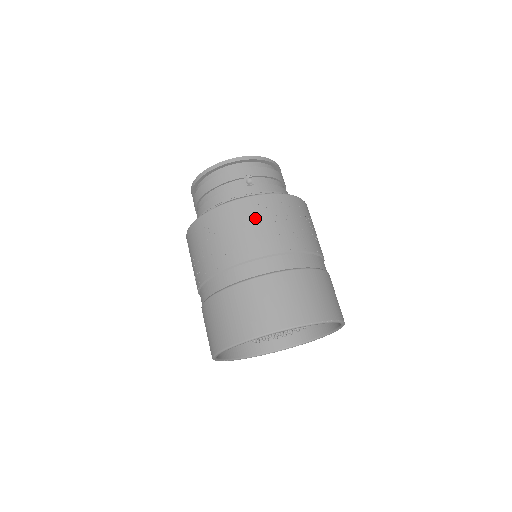
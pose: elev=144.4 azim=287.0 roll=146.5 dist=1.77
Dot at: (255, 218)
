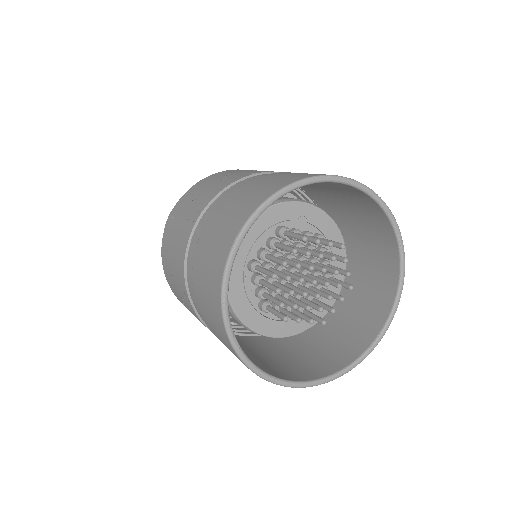
Dot at: occluded
